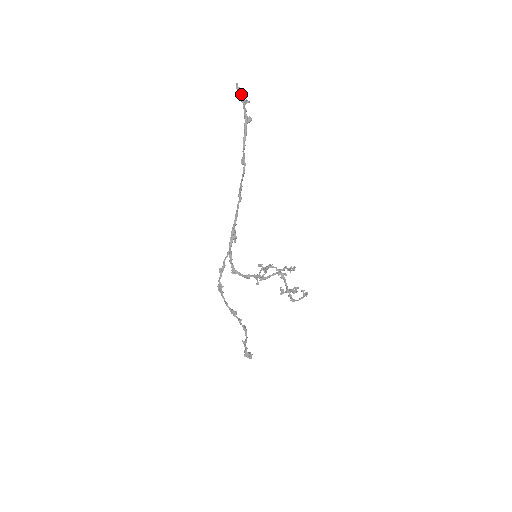
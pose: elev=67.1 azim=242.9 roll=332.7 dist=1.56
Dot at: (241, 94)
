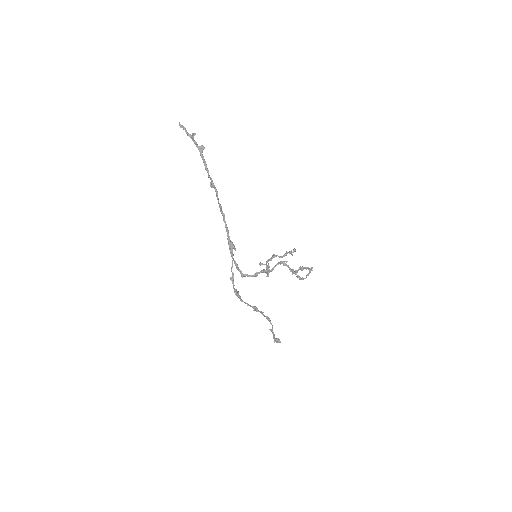
Dot at: (186, 131)
